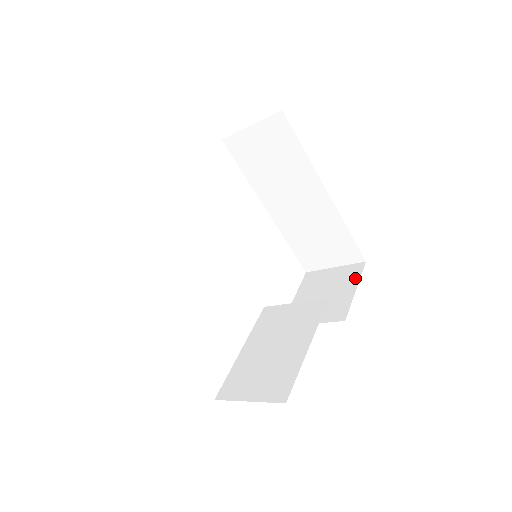
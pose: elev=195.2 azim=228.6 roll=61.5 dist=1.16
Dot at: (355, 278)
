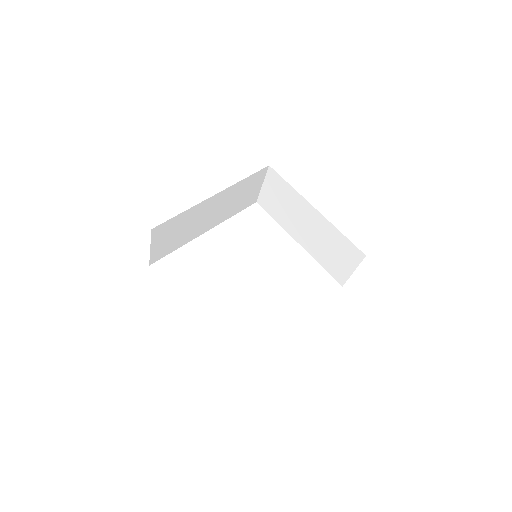
Dot at: occluded
